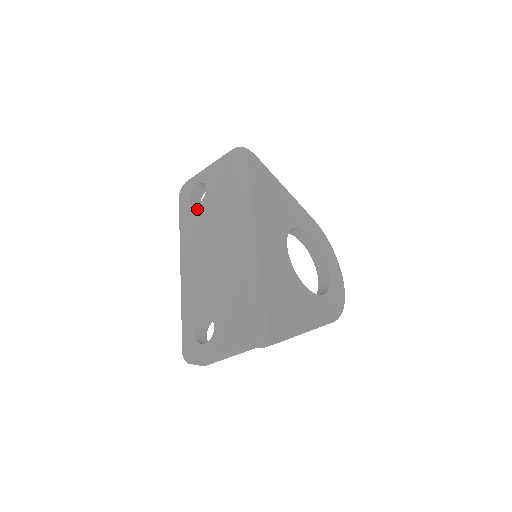
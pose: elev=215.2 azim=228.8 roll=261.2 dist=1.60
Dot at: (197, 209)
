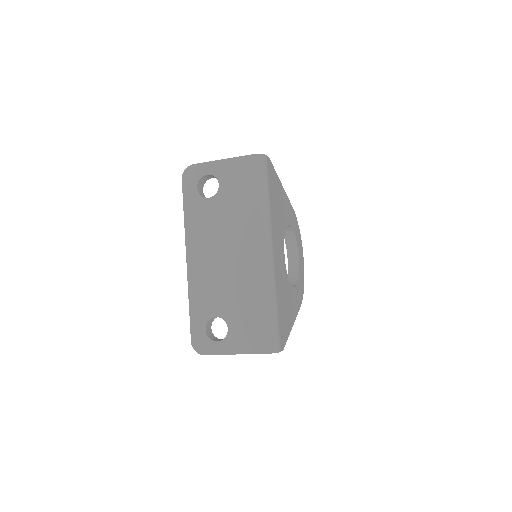
Dot at: (207, 204)
